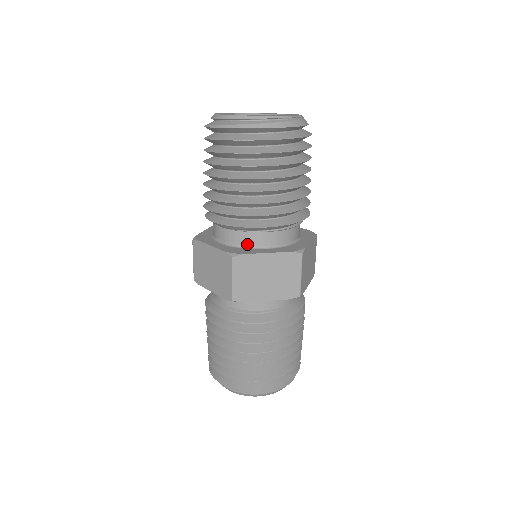
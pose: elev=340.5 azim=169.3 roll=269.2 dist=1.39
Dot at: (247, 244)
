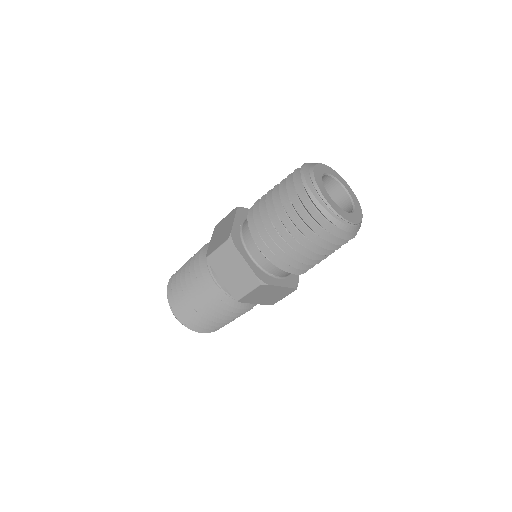
Dot at: (246, 244)
